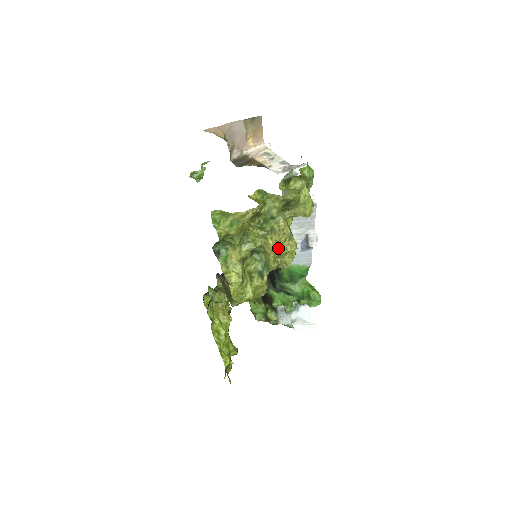
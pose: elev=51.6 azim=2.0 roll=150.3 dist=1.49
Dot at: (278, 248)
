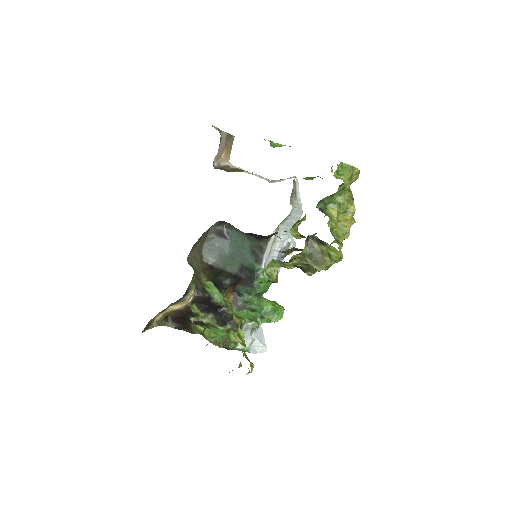
Dot at: occluded
